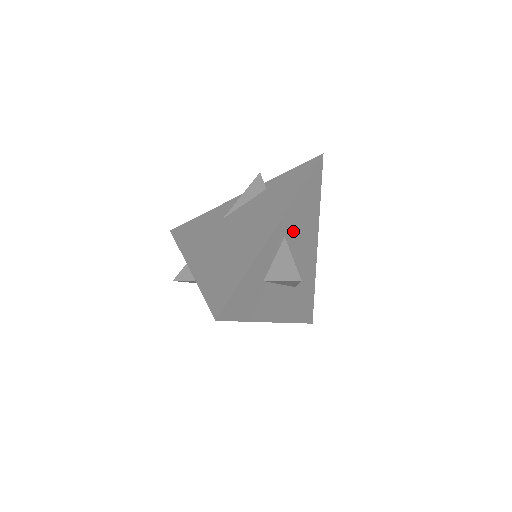
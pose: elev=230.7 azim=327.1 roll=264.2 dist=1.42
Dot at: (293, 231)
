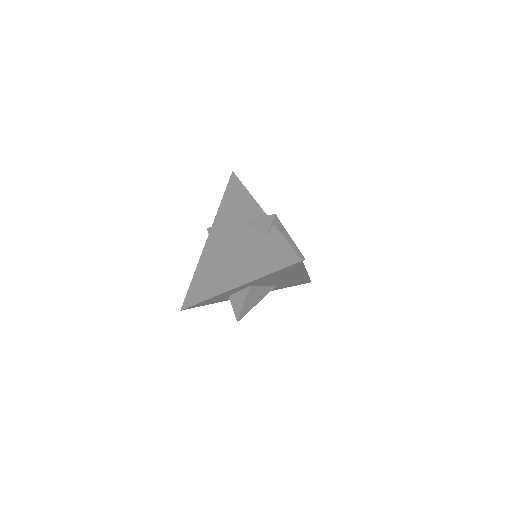
Dot at: (263, 282)
